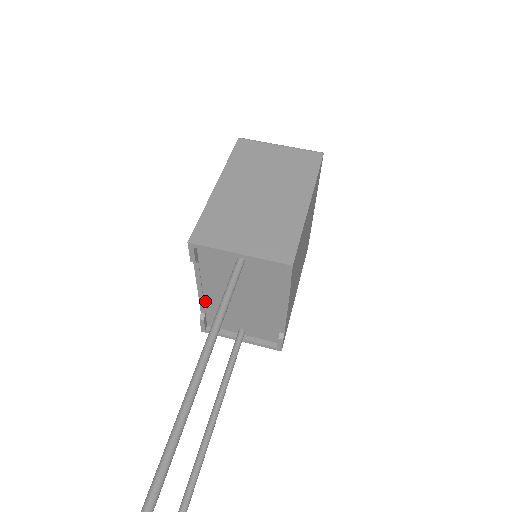
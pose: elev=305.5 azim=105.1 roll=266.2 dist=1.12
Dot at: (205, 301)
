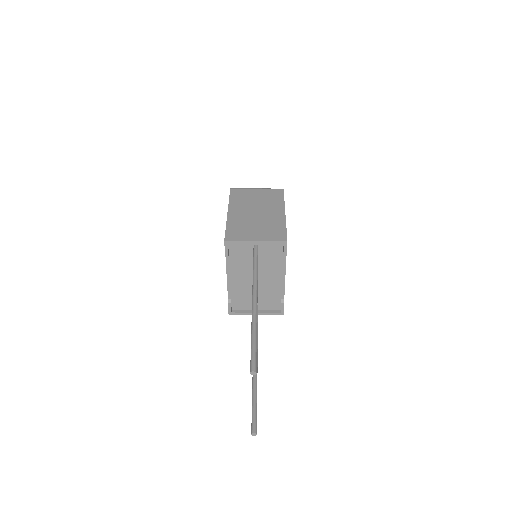
Dot at: (231, 288)
